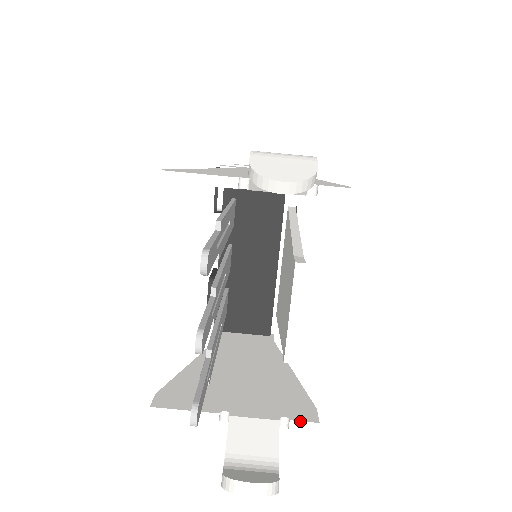
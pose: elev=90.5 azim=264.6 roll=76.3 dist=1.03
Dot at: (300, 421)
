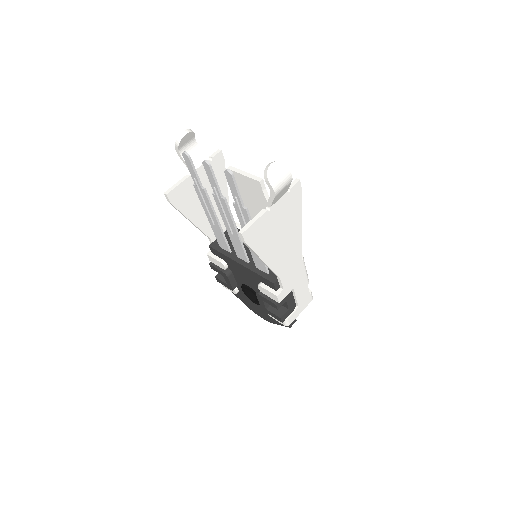
Dot at: occluded
